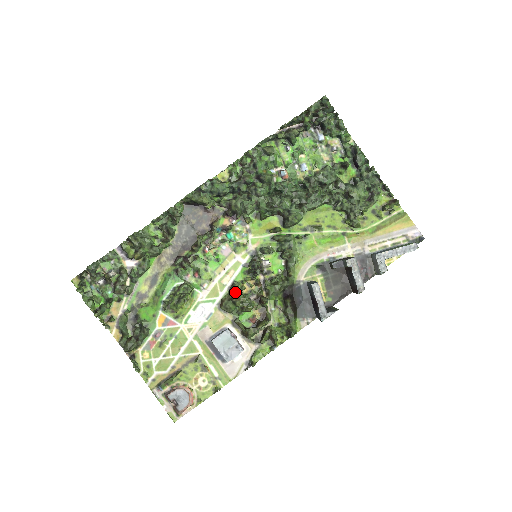
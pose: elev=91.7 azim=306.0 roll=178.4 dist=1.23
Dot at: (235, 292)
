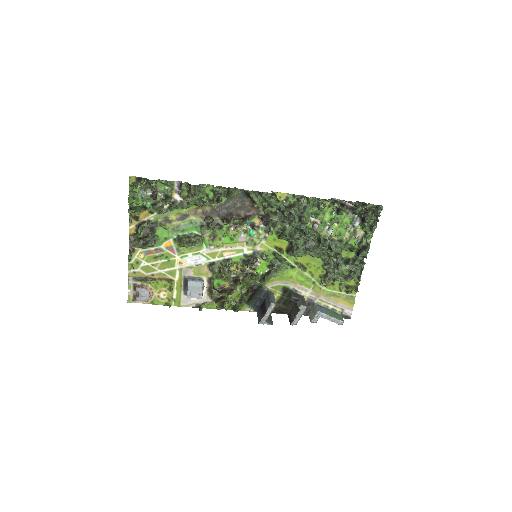
Dot at: (226, 265)
